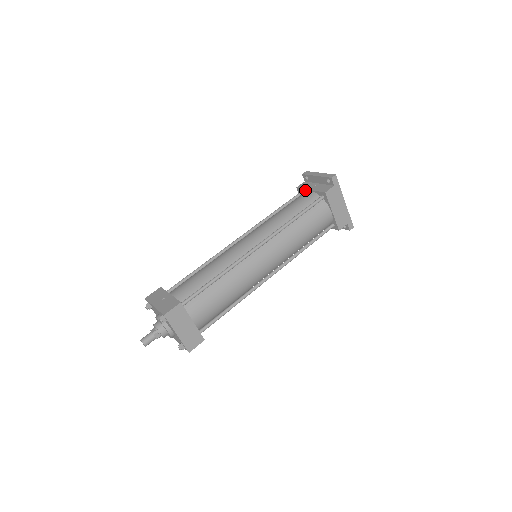
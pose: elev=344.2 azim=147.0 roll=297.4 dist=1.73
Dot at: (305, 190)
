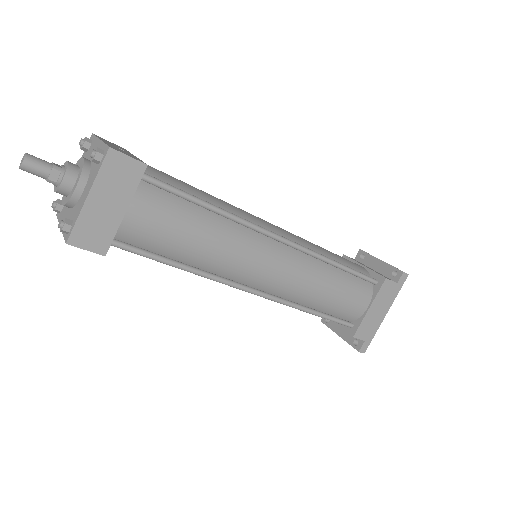
Dot at: (355, 262)
